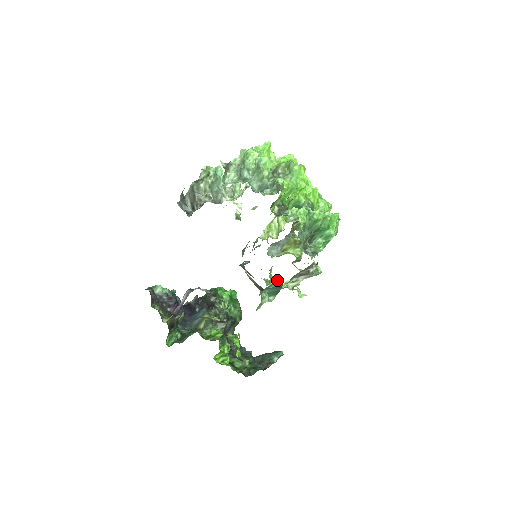
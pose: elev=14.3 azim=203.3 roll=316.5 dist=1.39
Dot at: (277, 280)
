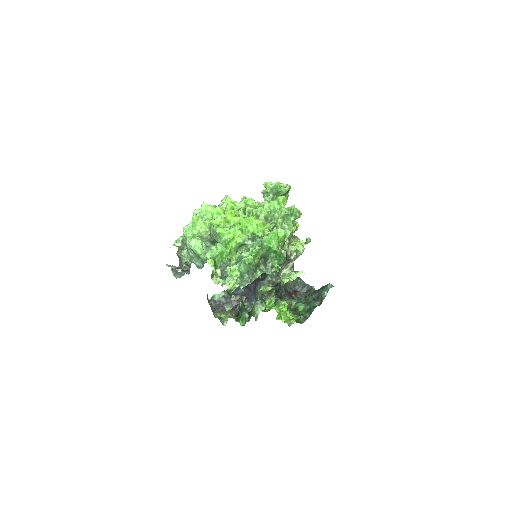
Dot at: (253, 304)
